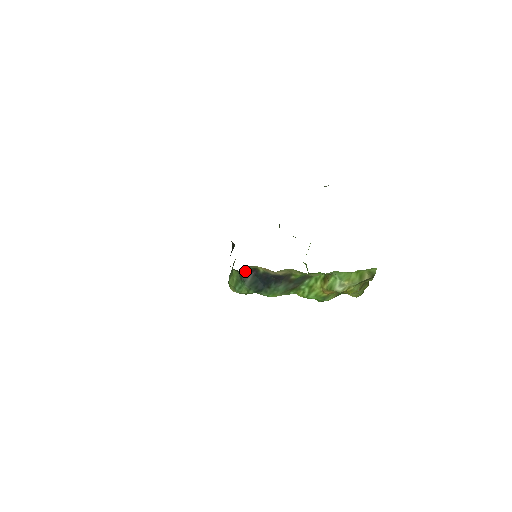
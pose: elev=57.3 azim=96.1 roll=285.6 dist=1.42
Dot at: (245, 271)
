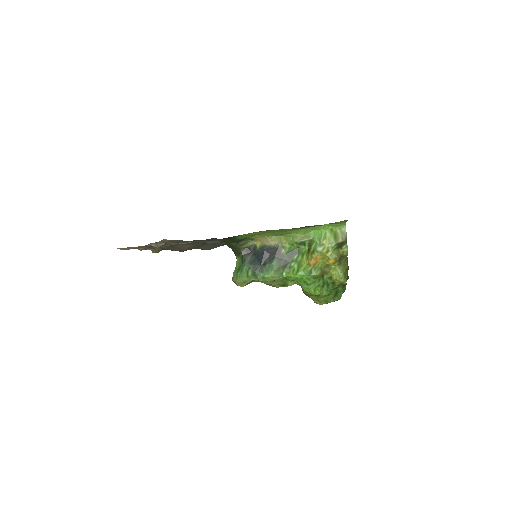
Dot at: (246, 251)
